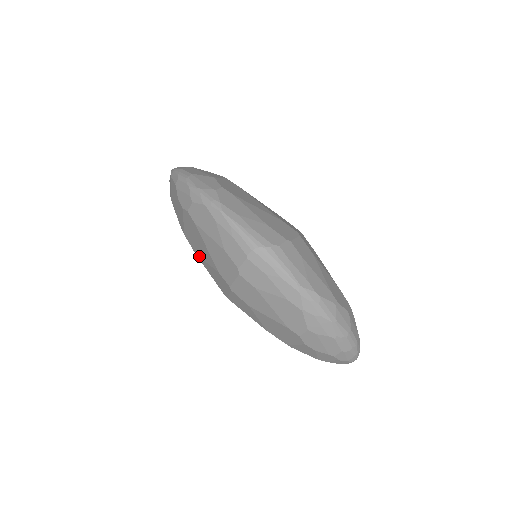
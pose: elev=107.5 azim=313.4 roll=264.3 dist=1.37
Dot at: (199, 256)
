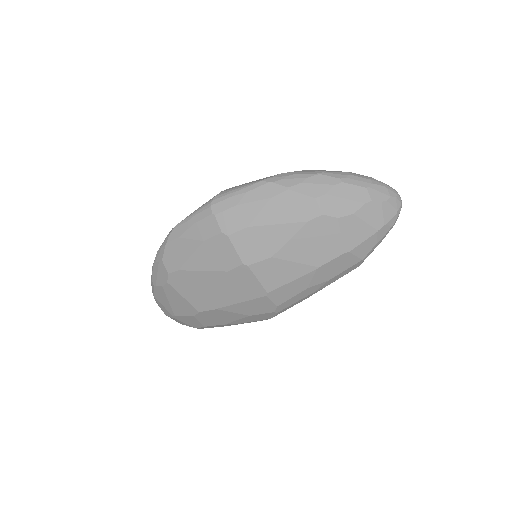
Dot at: (218, 302)
